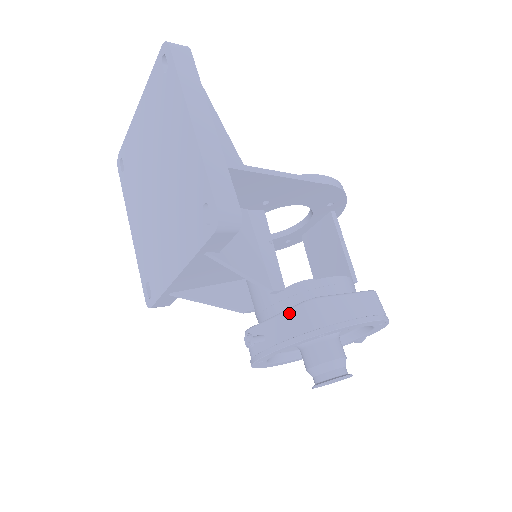
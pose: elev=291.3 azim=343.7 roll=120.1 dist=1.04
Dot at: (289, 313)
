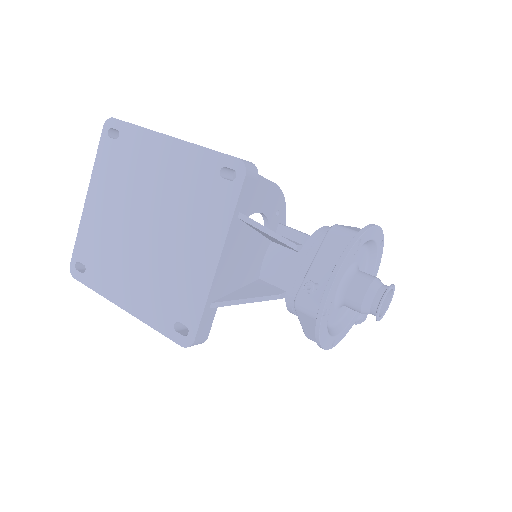
Dot at: (323, 248)
